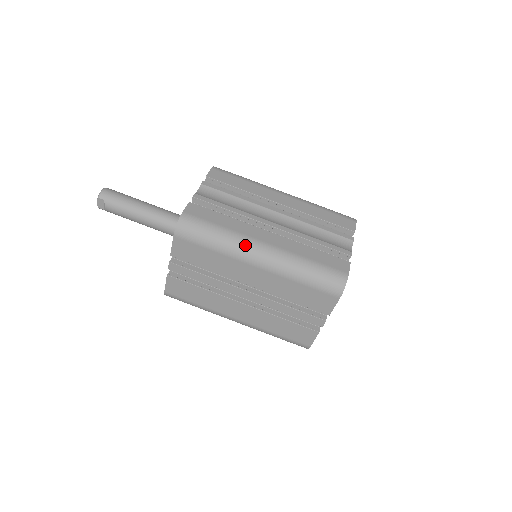
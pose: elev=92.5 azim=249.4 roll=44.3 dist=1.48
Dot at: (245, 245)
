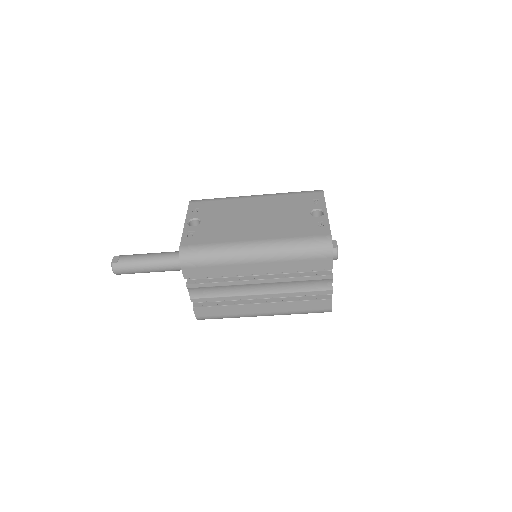
Dot at: occluded
